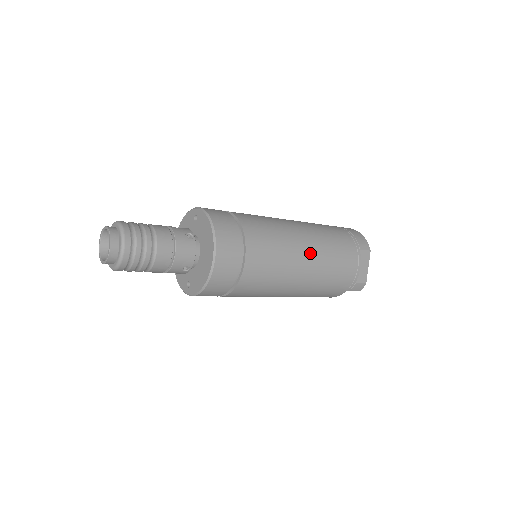
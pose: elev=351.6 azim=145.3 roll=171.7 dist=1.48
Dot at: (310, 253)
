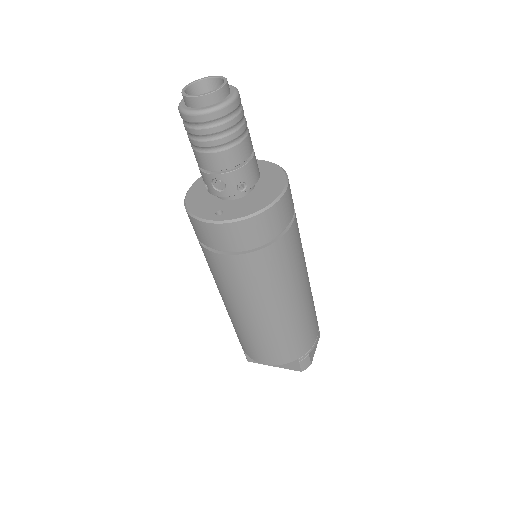
Dot at: occluded
